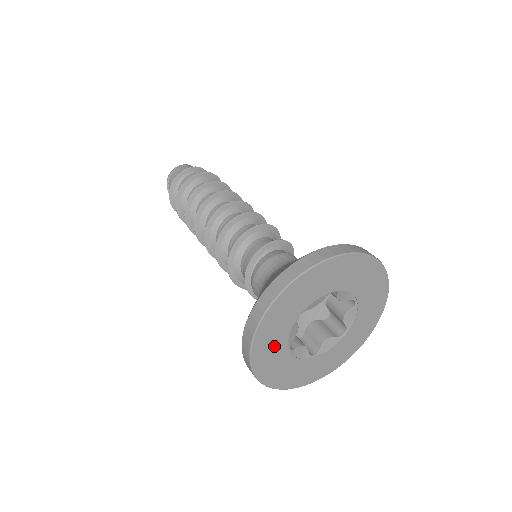
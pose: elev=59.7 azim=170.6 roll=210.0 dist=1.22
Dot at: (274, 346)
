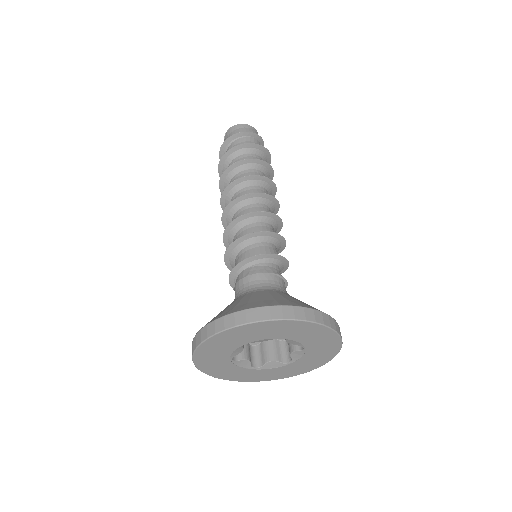
Dot at: (235, 372)
